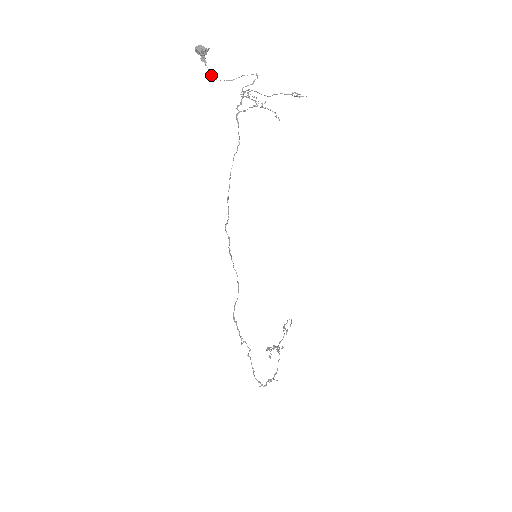
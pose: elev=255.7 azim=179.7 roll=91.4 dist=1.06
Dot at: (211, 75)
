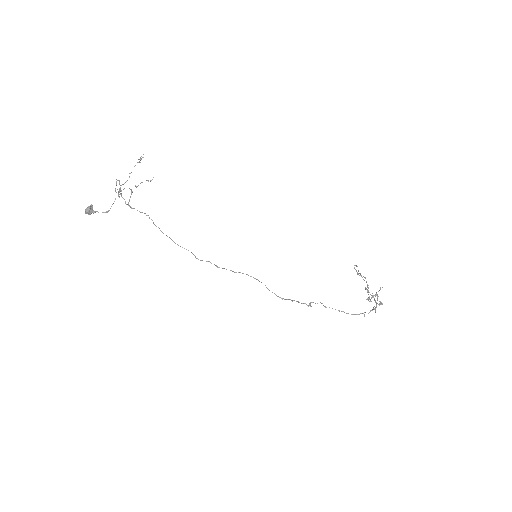
Dot at: (106, 212)
